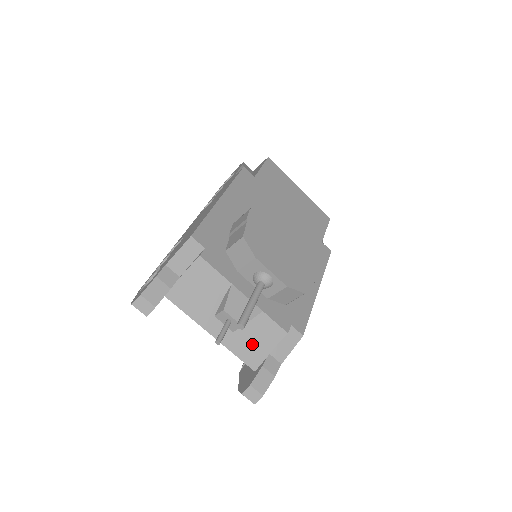
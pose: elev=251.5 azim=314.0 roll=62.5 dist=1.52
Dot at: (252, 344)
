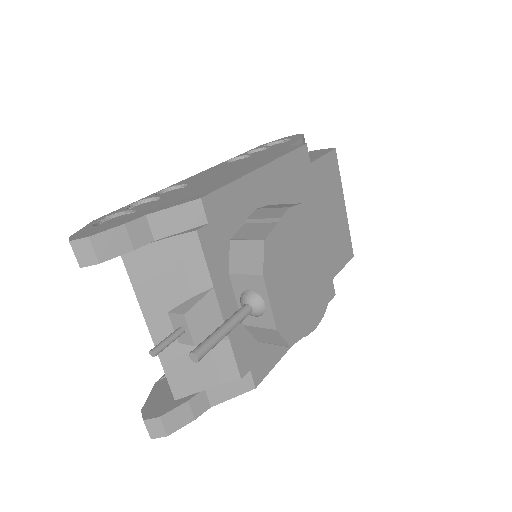
Dot at: (192, 368)
